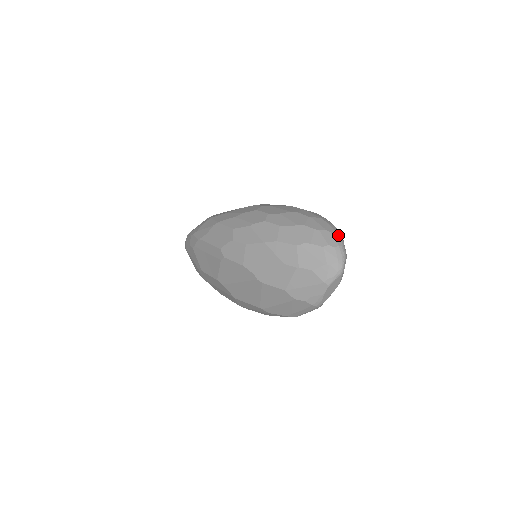
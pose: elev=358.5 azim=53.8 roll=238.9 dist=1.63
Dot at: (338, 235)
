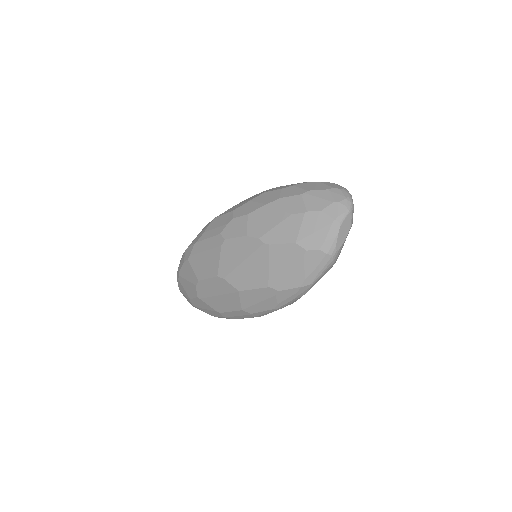
Dot at: occluded
